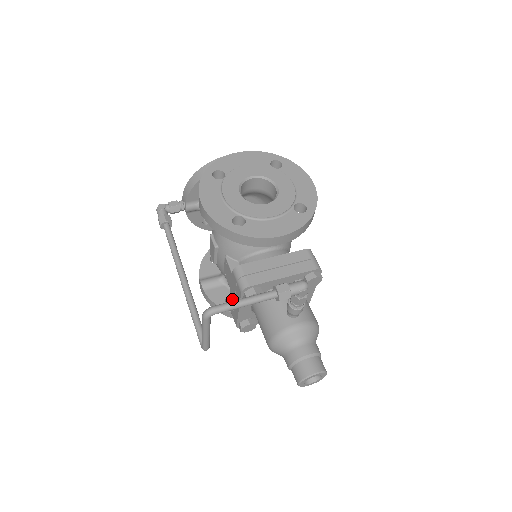
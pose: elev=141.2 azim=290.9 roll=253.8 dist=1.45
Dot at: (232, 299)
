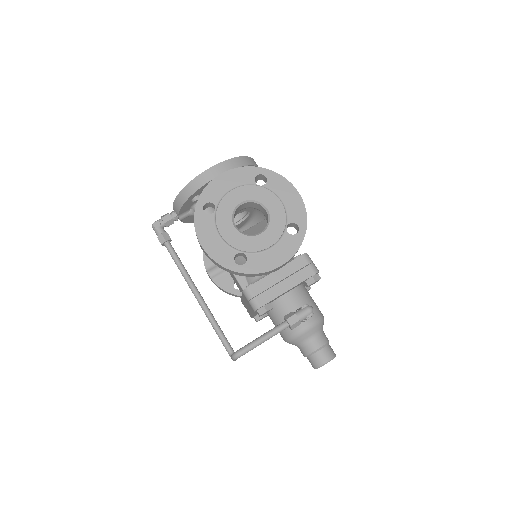
Dot at: (244, 303)
